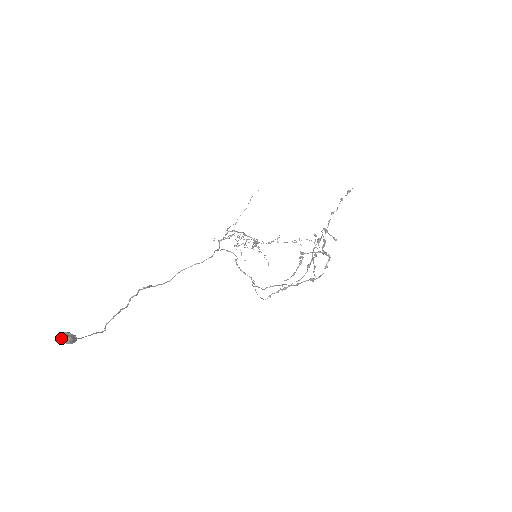
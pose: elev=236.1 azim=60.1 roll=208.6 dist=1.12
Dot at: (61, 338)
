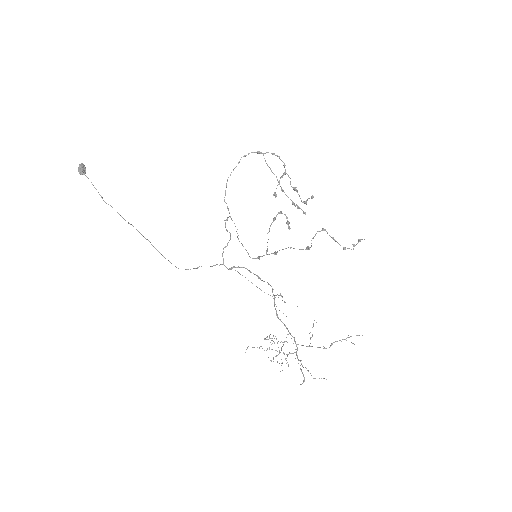
Dot at: (79, 167)
